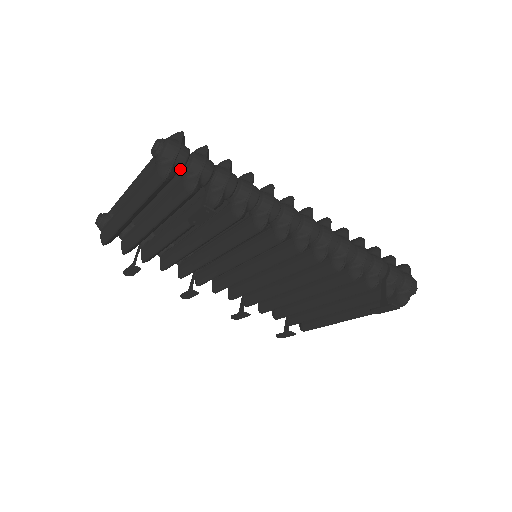
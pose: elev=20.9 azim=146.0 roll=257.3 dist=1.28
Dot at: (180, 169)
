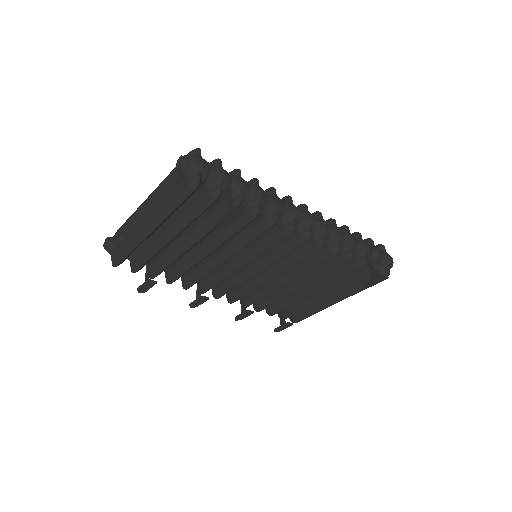
Dot at: (204, 180)
